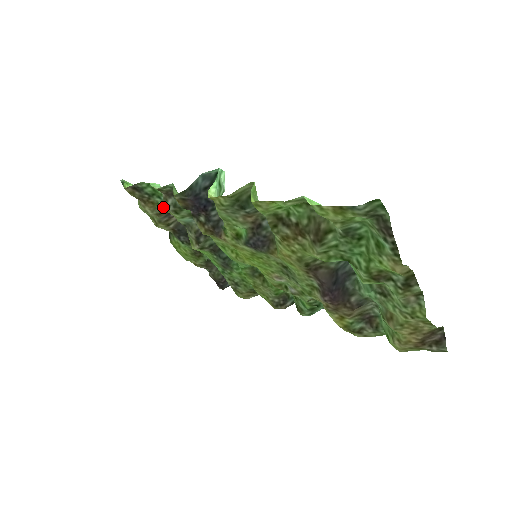
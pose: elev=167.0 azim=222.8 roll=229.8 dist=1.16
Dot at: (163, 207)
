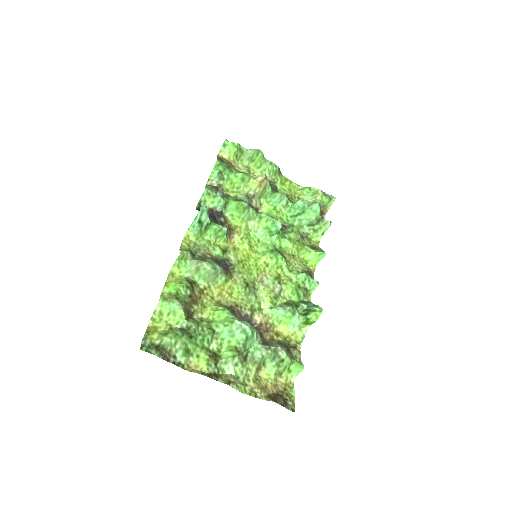
Dot at: occluded
